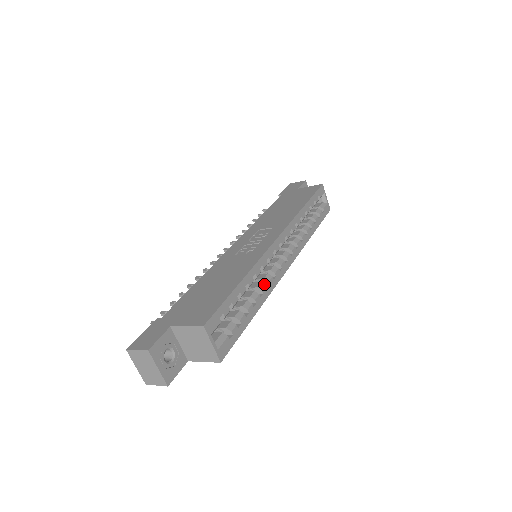
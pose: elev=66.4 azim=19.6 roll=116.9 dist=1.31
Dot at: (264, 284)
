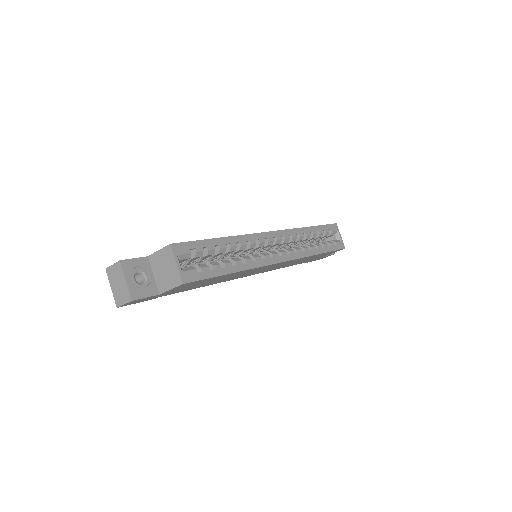
Dot at: occluded
